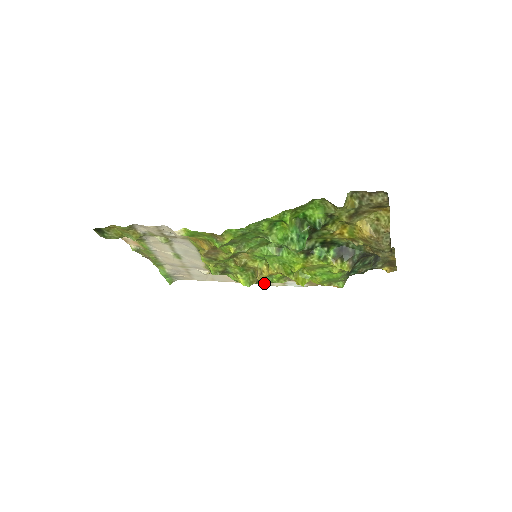
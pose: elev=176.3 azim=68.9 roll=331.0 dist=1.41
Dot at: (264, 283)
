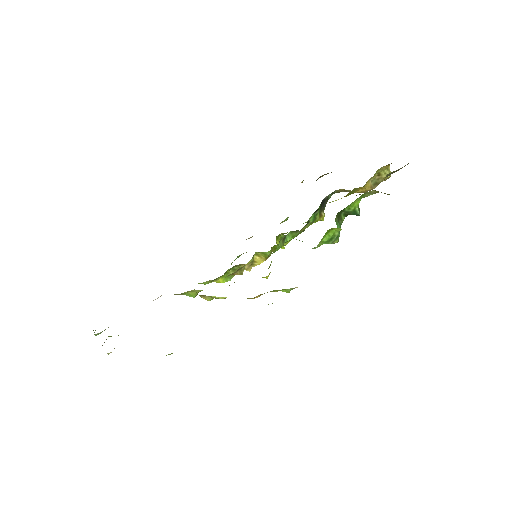
Dot at: occluded
